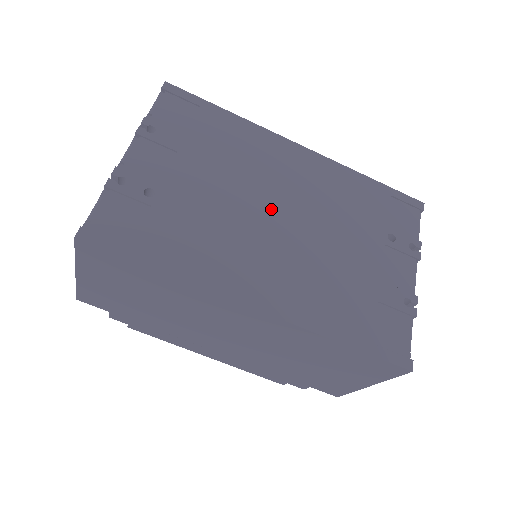
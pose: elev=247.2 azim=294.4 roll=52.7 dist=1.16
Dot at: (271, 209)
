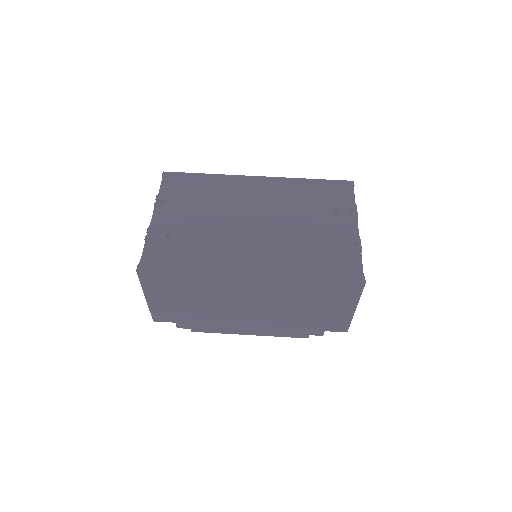
Dot at: (247, 219)
